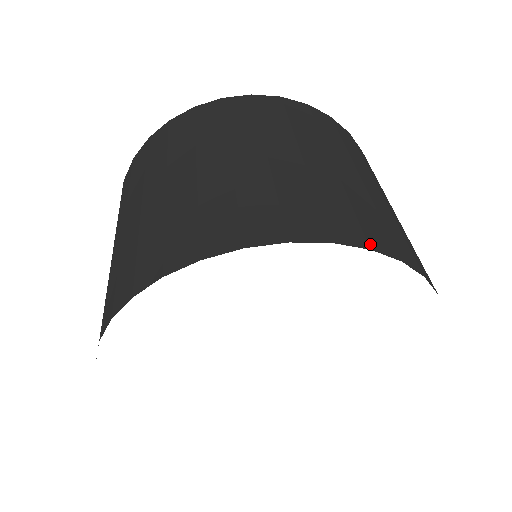
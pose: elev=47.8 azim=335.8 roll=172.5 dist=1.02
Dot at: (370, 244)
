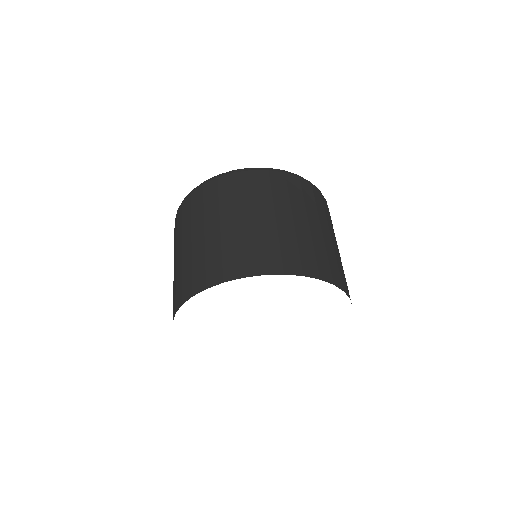
Dot at: (334, 282)
